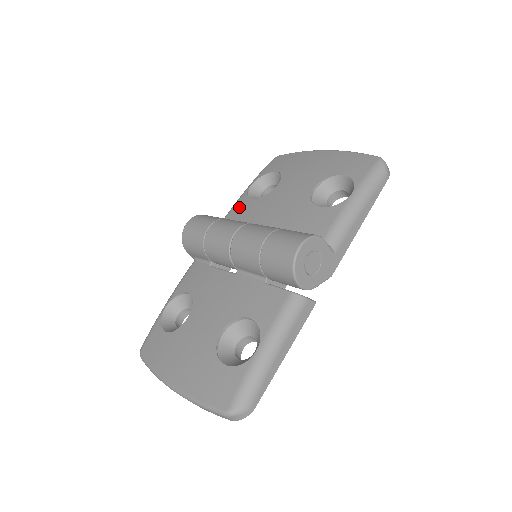
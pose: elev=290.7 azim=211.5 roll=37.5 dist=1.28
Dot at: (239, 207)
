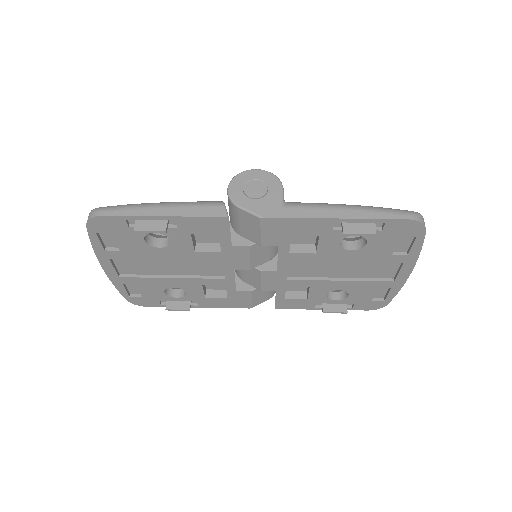
Dot at: occluded
